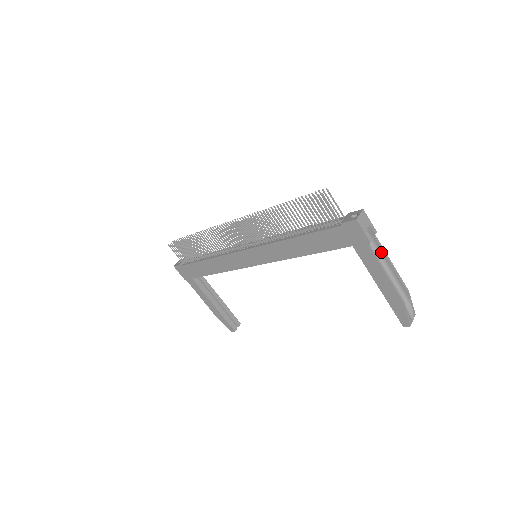
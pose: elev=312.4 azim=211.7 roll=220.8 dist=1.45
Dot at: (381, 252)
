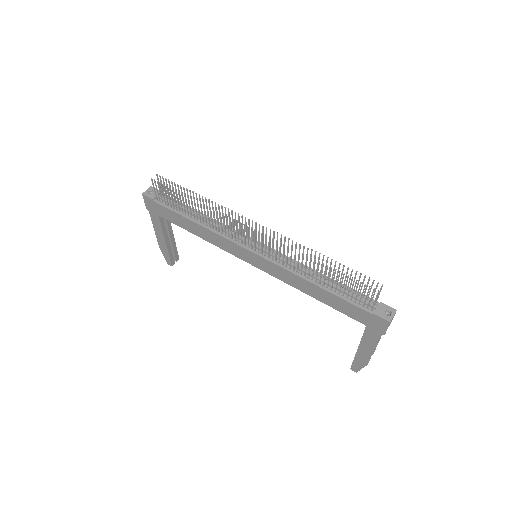
Dot at: occluded
